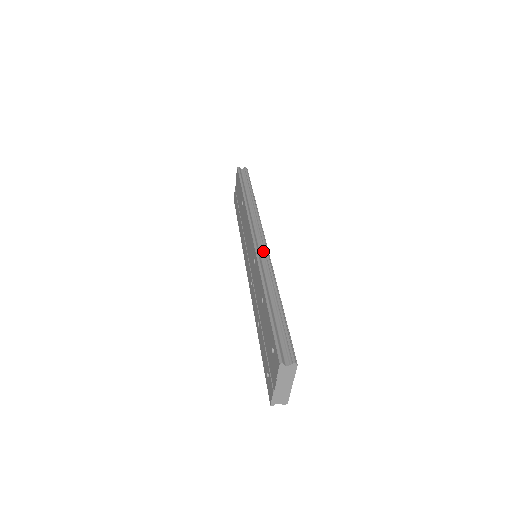
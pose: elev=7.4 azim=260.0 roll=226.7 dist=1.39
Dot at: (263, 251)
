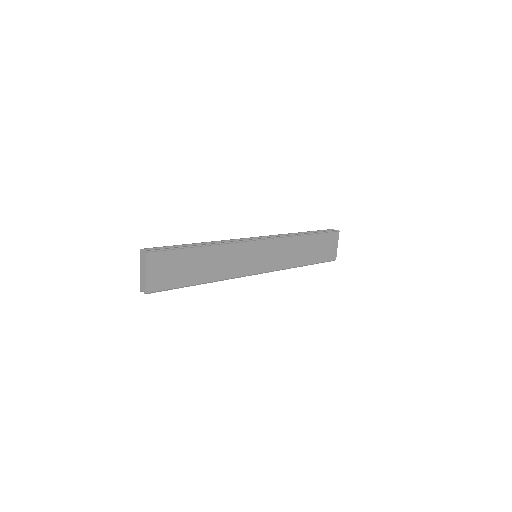
Dot at: (244, 240)
